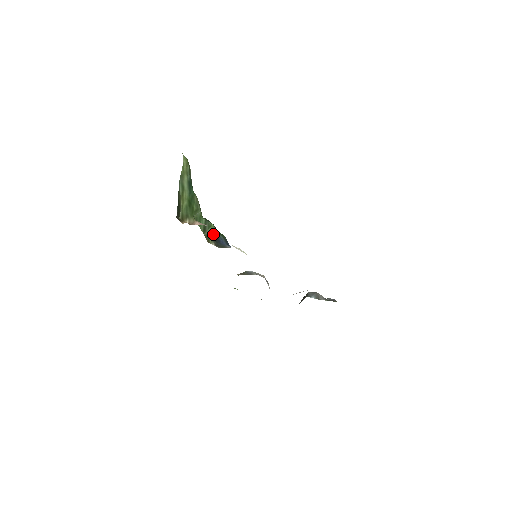
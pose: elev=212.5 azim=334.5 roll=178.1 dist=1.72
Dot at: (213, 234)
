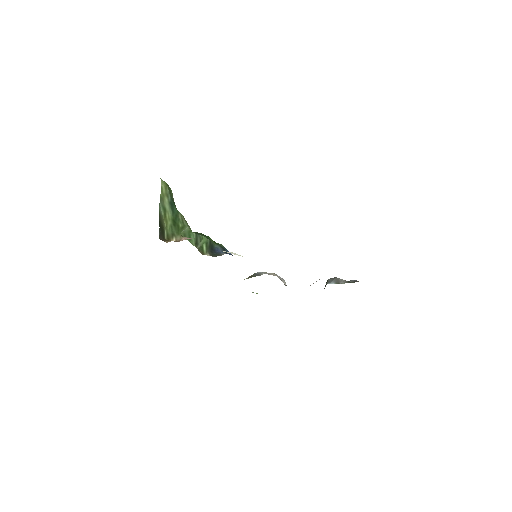
Dot at: (207, 245)
